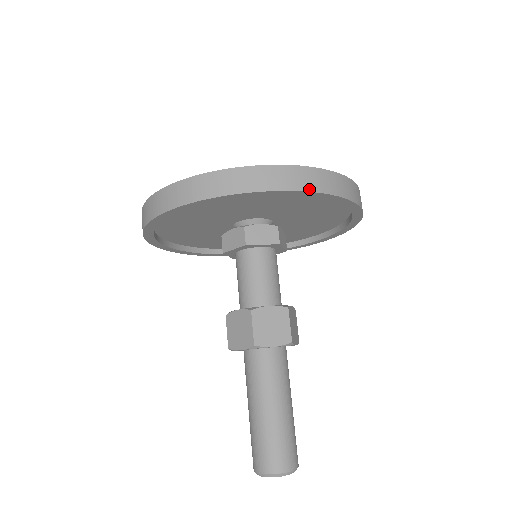
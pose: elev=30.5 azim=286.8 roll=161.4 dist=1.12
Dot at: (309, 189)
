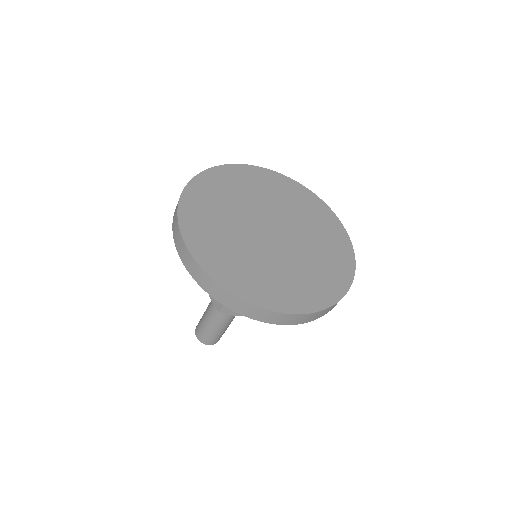
Dot at: occluded
